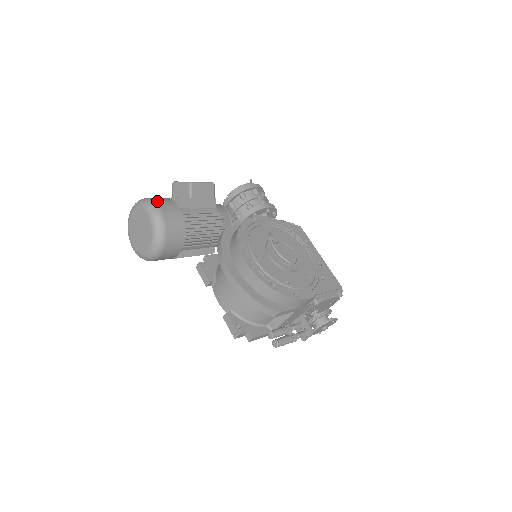
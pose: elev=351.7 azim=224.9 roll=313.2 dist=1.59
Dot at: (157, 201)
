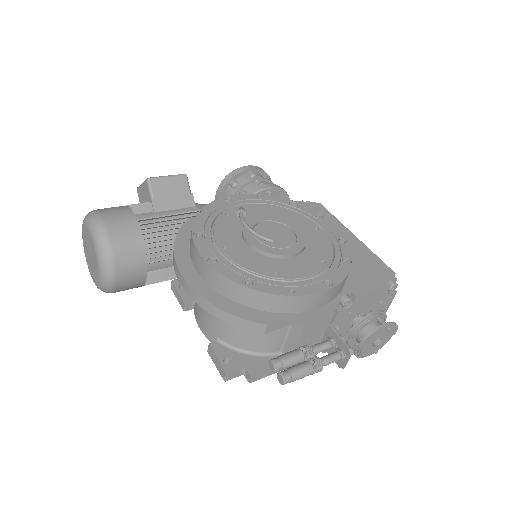
Dot at: (101, 210)
